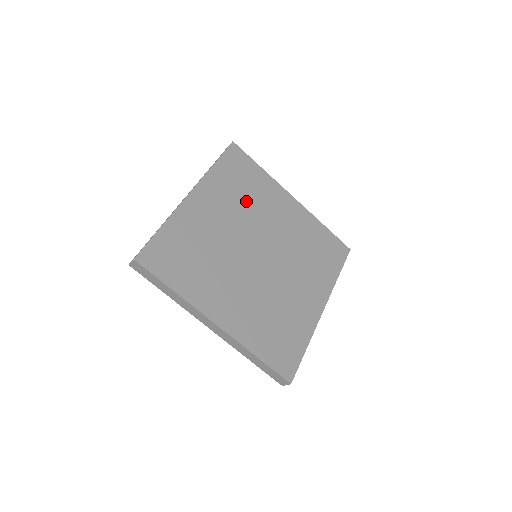
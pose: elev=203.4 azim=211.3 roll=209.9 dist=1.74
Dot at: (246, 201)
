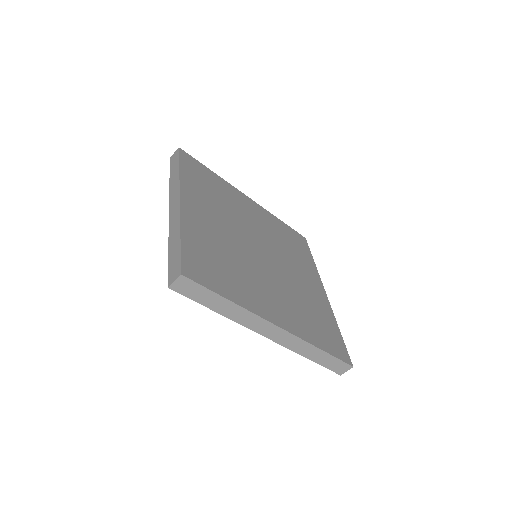
Dot at: (222, 203)
